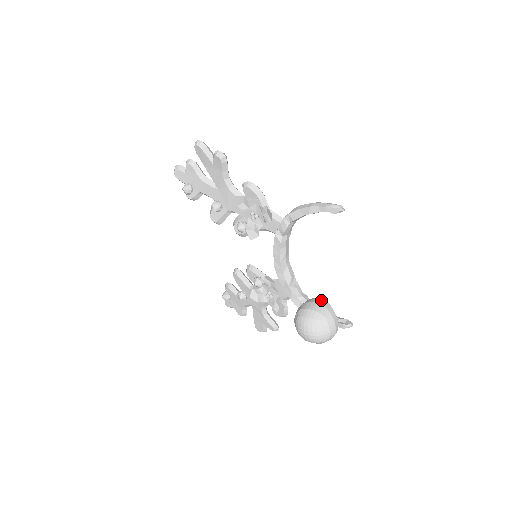
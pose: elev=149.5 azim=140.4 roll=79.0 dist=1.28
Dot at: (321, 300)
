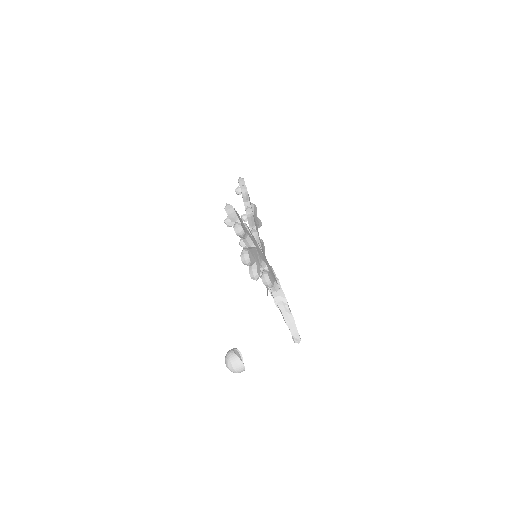
Dot at: (242, 366)
